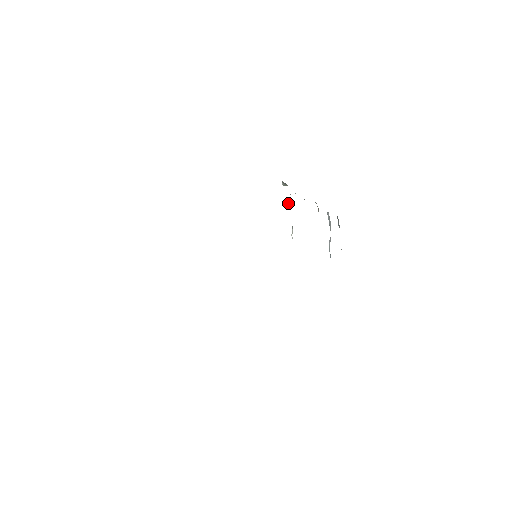
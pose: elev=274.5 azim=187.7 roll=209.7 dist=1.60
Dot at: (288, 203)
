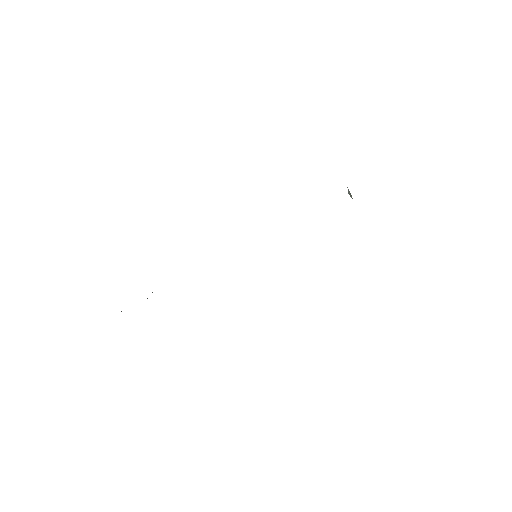
Dot at: occluded
